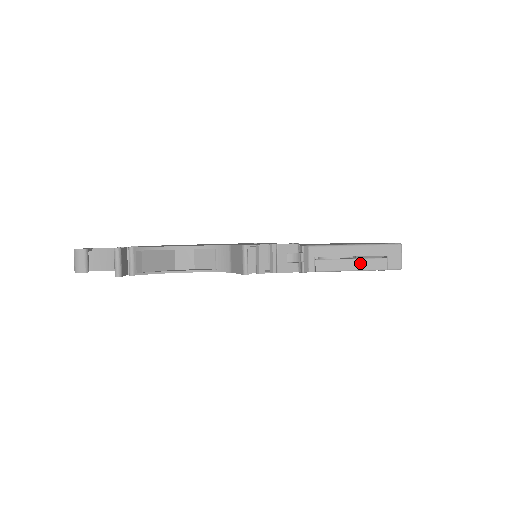
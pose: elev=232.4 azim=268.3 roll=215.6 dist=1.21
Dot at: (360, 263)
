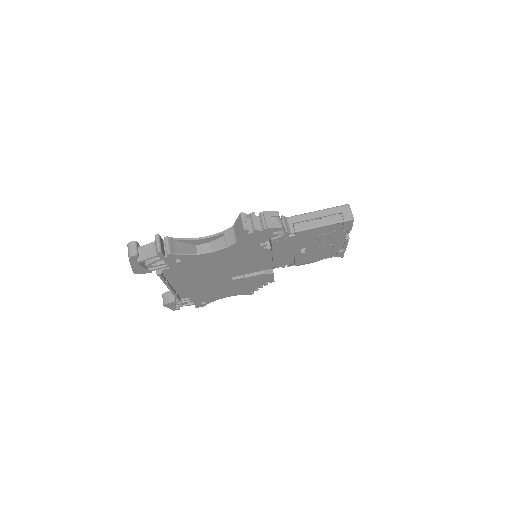
Dot at: (324, 221)
